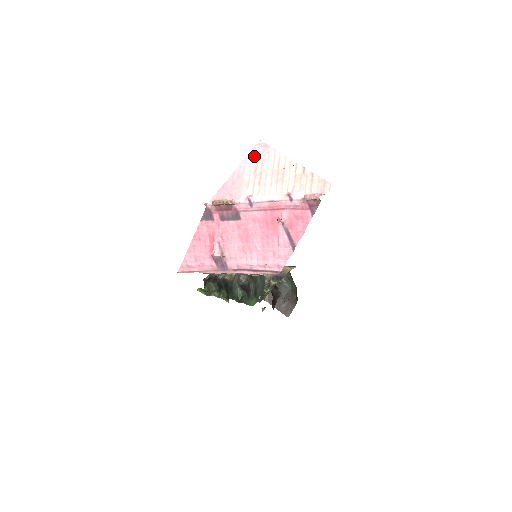
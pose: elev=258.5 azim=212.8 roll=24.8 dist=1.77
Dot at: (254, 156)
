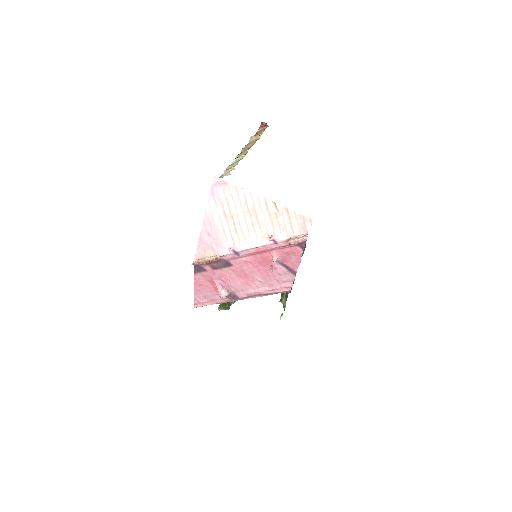
Dot at: (216, 198)
